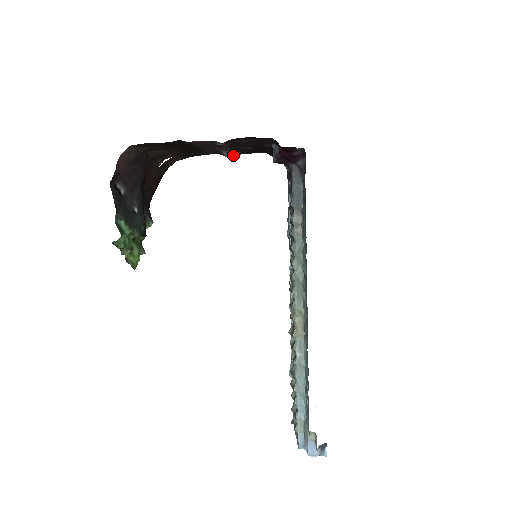
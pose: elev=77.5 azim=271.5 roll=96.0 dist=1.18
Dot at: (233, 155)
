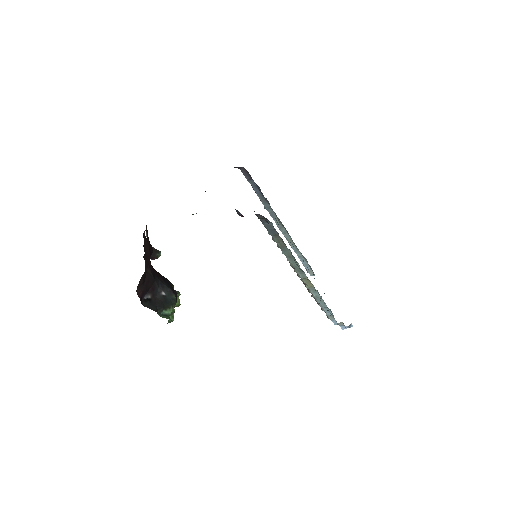
Dot at: occluded
